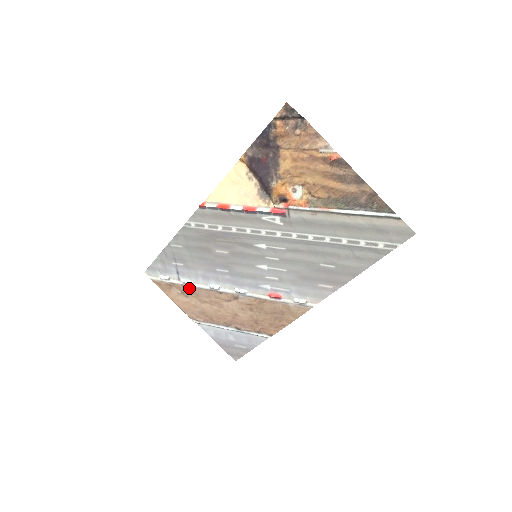
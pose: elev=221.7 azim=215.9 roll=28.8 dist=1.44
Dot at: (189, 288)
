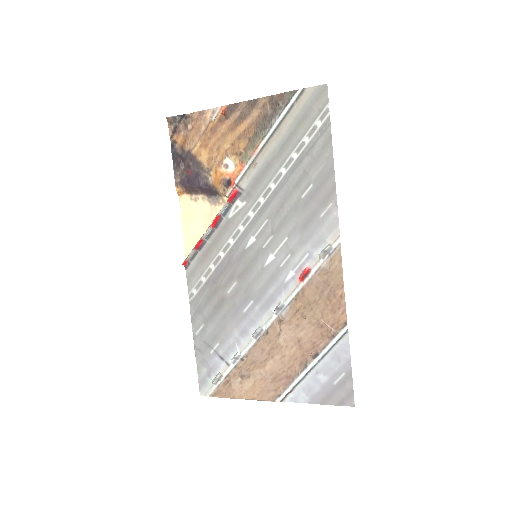
Dot at: (242, 363)
